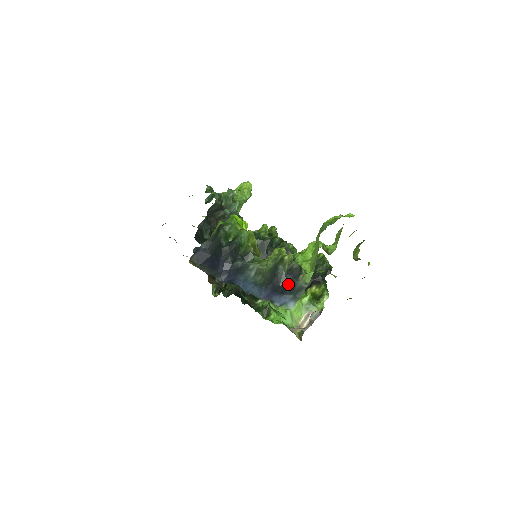
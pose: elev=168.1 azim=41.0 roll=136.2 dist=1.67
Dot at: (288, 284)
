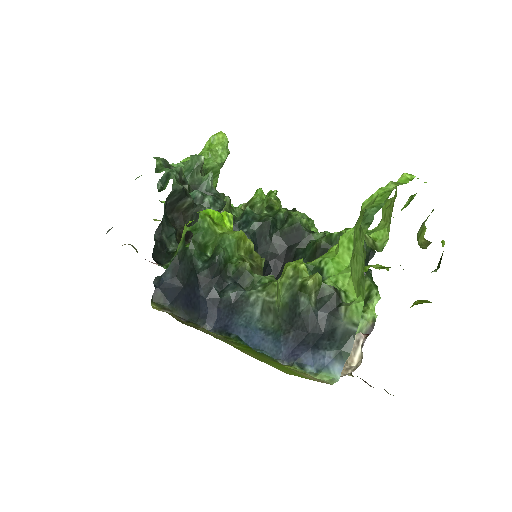
Dot at: (322, 328)
